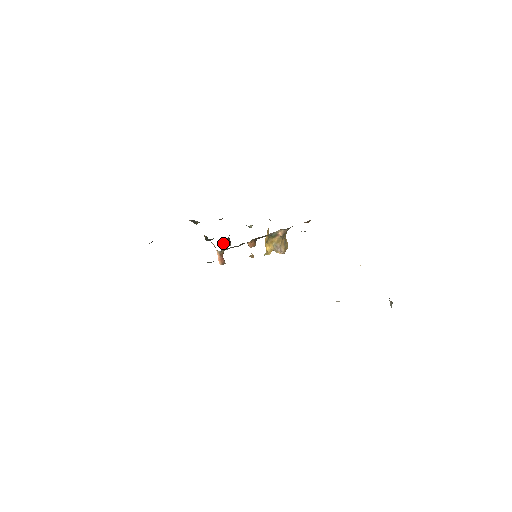
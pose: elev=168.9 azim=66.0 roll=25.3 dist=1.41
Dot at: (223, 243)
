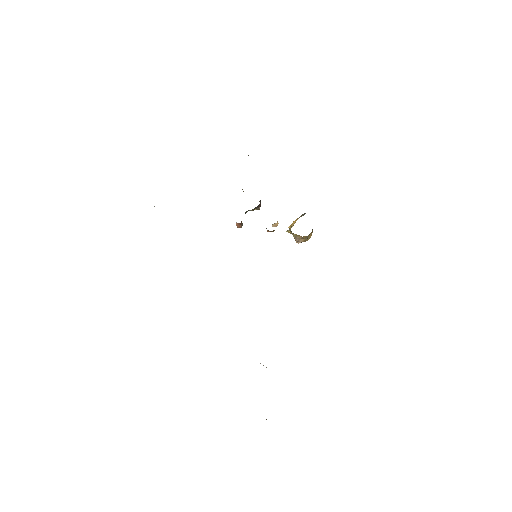
Dot at: (249, 210)
